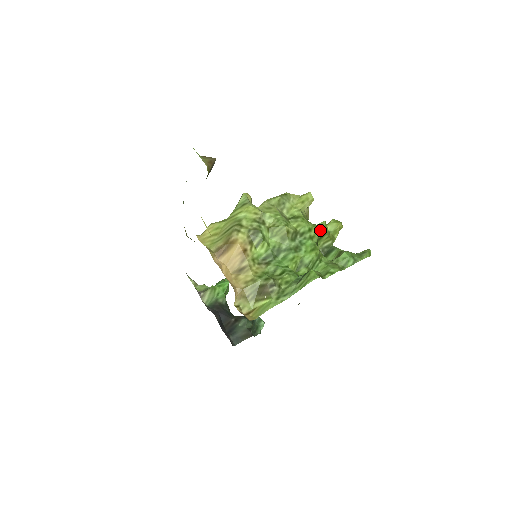
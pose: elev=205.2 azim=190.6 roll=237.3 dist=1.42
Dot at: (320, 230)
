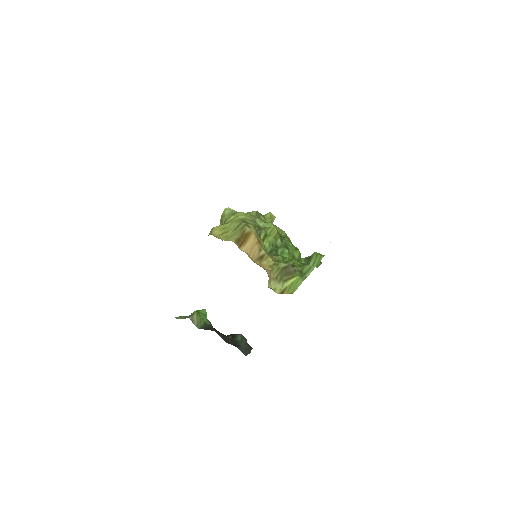
Dot at: occluded
